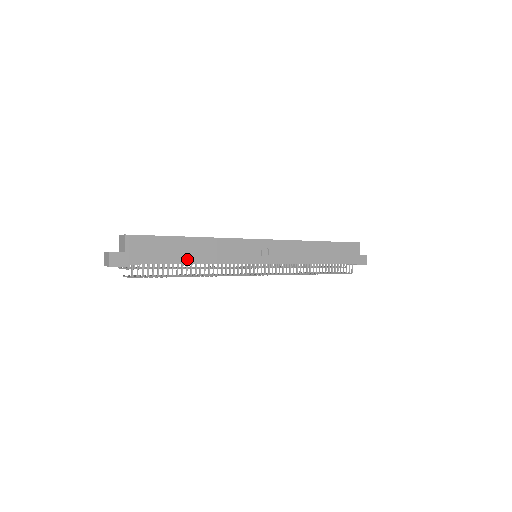
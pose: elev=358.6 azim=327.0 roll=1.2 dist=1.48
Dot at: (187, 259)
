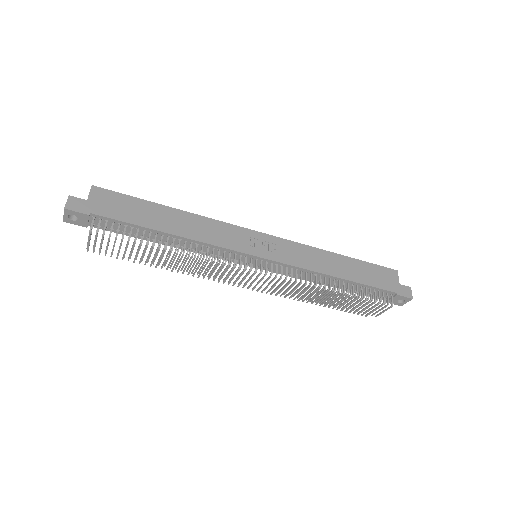
Dot at: (162, 227)
